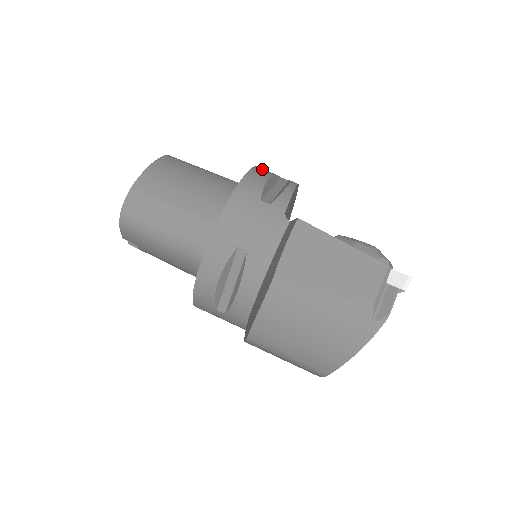
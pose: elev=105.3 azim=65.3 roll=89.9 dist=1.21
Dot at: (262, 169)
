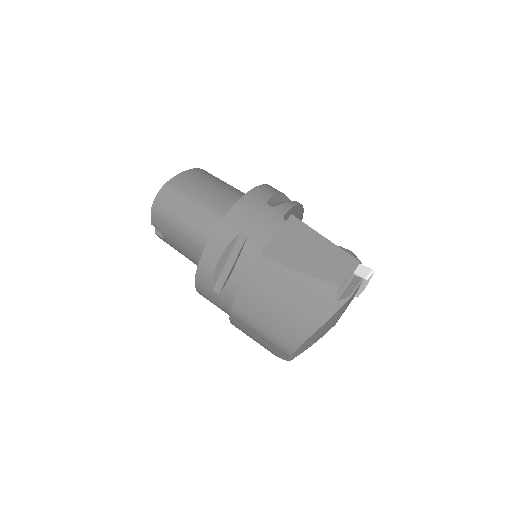
Dot at: occluded
